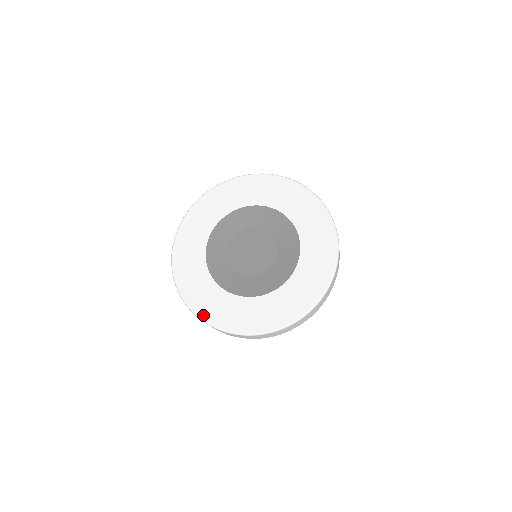
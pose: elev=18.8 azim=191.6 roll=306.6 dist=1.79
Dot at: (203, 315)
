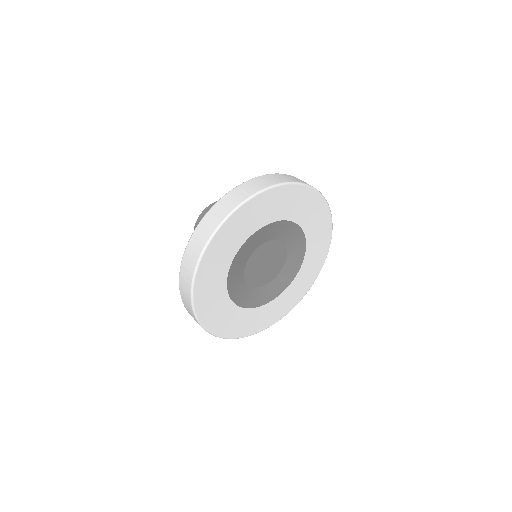
Dot at: (263, 328)
